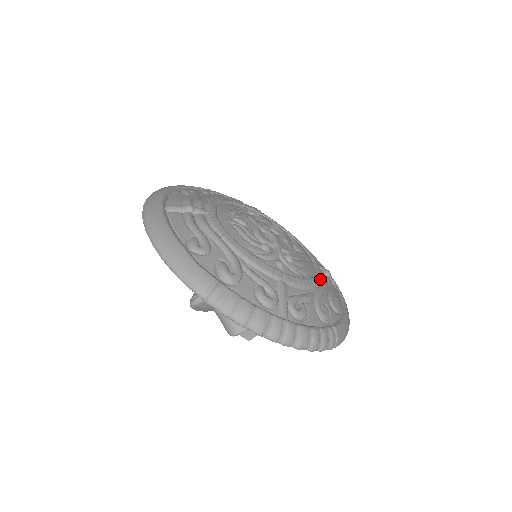
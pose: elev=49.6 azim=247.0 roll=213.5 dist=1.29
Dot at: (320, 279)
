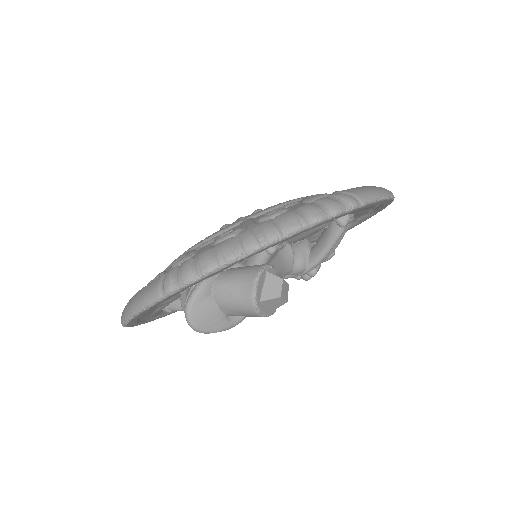
Dot at: occluded
